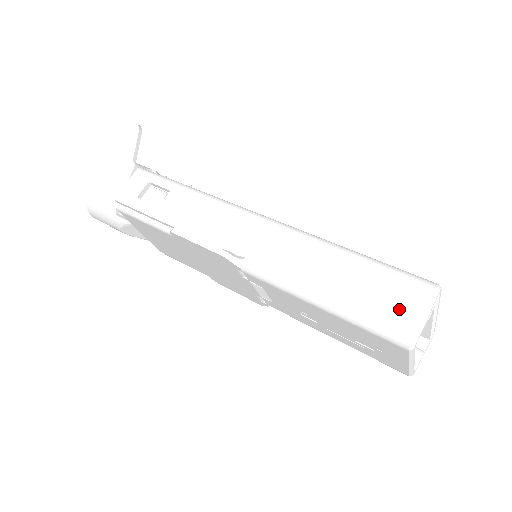
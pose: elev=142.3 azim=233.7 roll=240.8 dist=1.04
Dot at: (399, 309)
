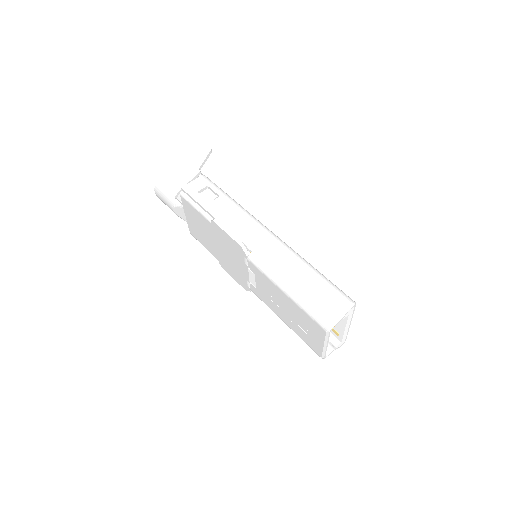
Dot at: (329, 308)
